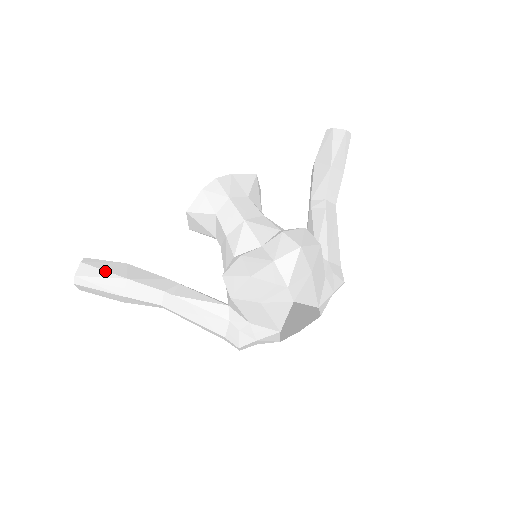
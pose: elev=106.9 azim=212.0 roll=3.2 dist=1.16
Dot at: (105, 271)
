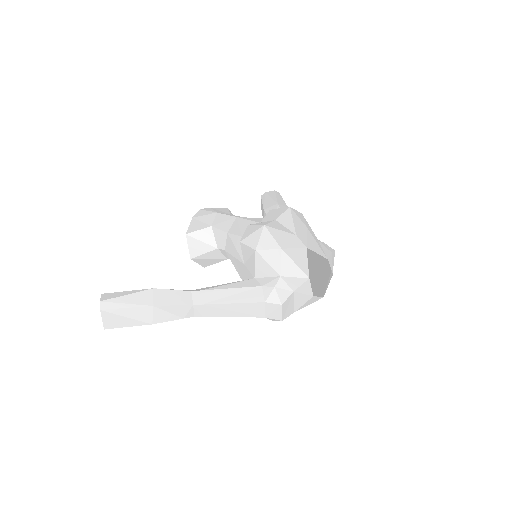
Dot at: (129, 291)
